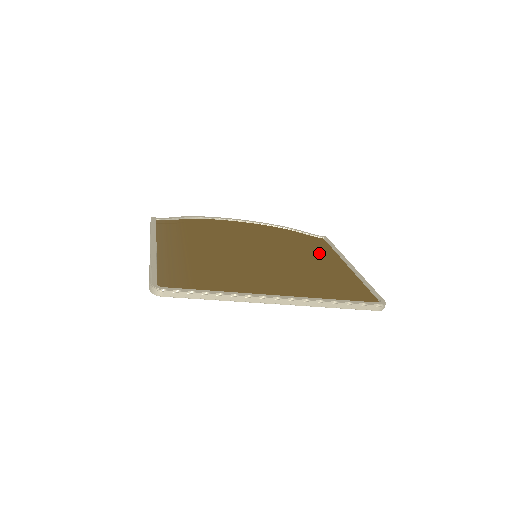
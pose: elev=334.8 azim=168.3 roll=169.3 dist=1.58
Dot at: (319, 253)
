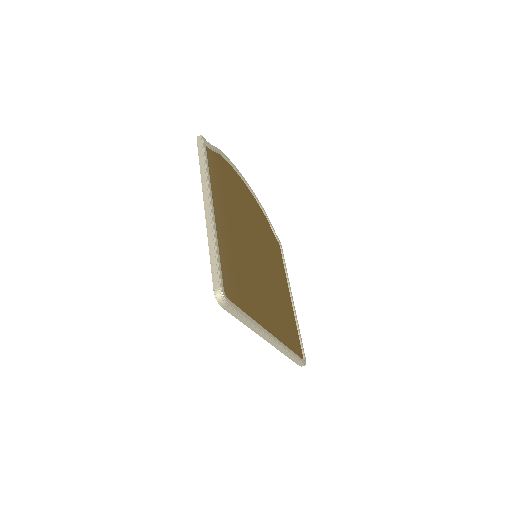
Dot at: (280, 269)
